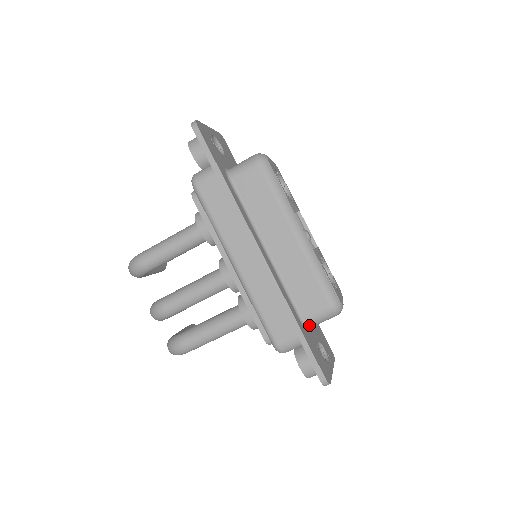
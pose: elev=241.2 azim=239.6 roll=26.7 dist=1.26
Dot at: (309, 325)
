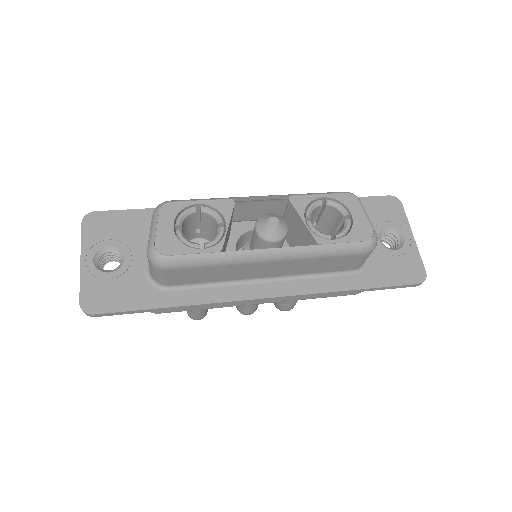
Dot at: (362, 263)
